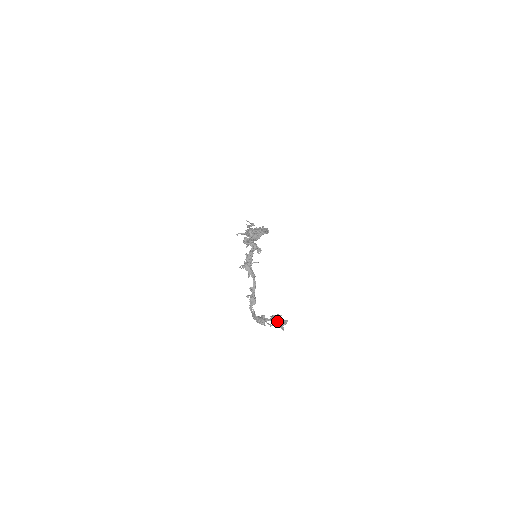
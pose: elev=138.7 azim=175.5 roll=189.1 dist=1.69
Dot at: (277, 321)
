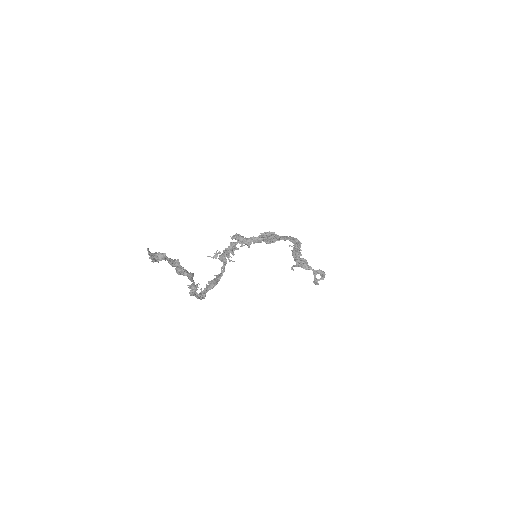
Dot at: (181, 272)
